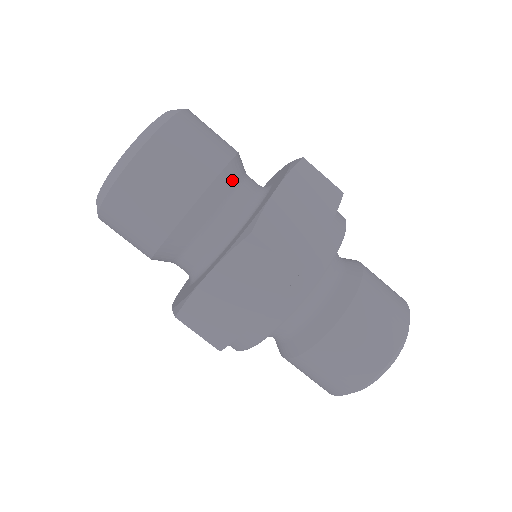
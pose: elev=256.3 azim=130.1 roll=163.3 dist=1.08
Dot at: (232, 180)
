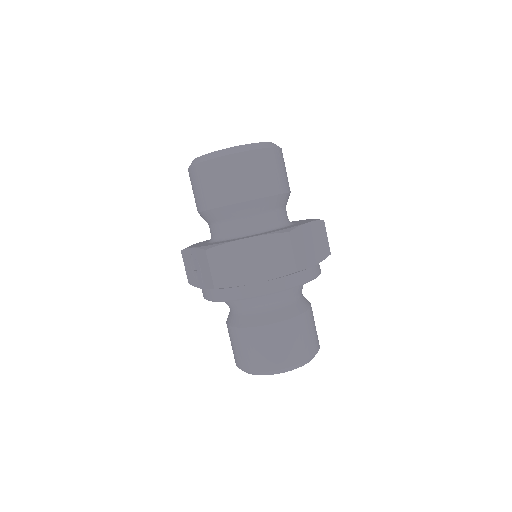
Dot at: (283, 202)
